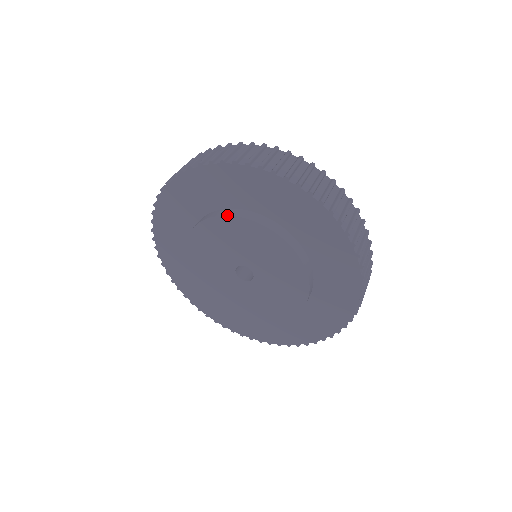
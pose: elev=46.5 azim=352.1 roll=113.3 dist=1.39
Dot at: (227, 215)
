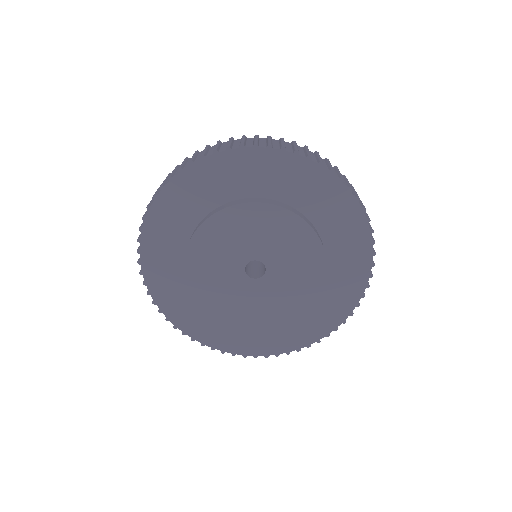
Dot at: (216, 212)
